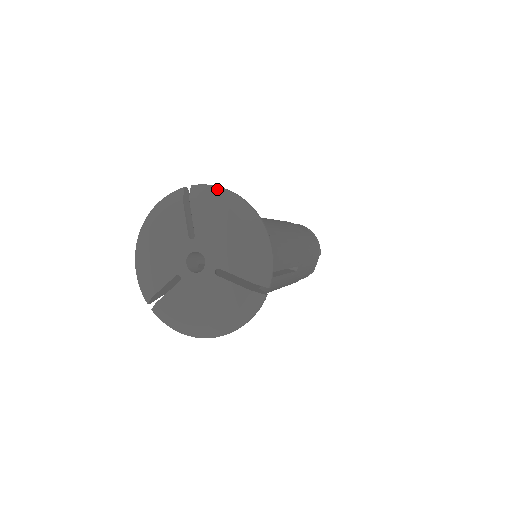
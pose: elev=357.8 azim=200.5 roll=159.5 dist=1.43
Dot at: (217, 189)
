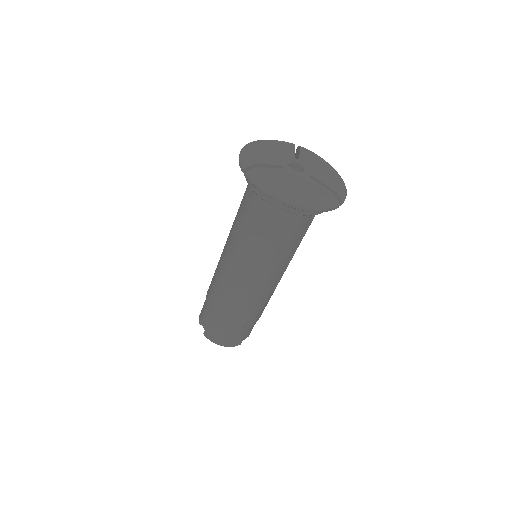
Dot at: occluded
